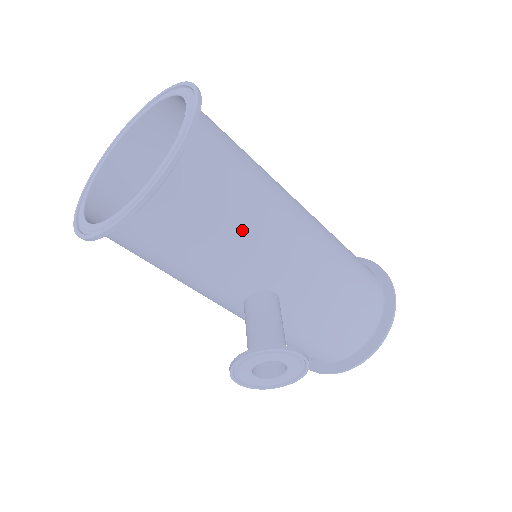
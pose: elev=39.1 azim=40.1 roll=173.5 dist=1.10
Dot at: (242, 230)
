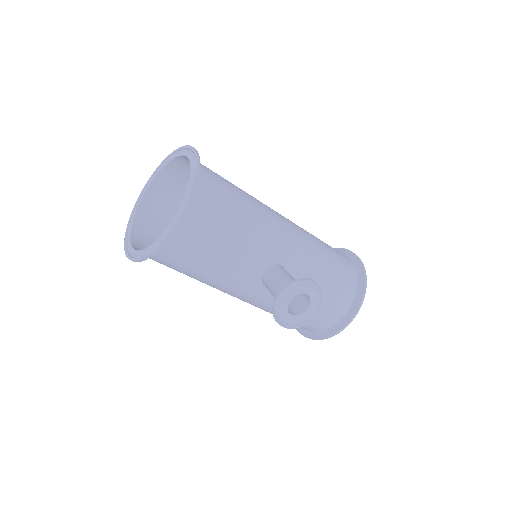
Dot at: (246, 222)
